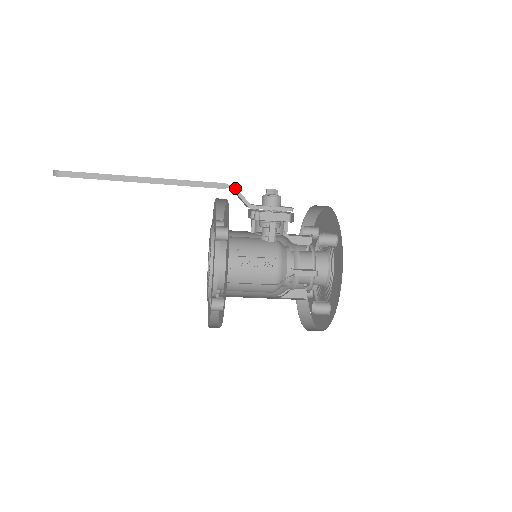
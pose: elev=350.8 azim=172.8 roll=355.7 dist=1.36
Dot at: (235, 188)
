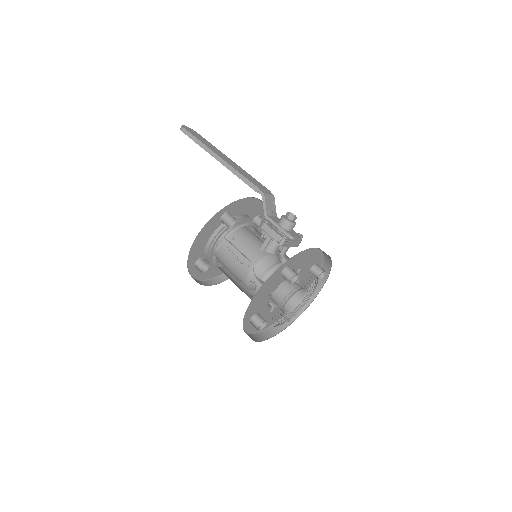
Dot at: (264, 196)
